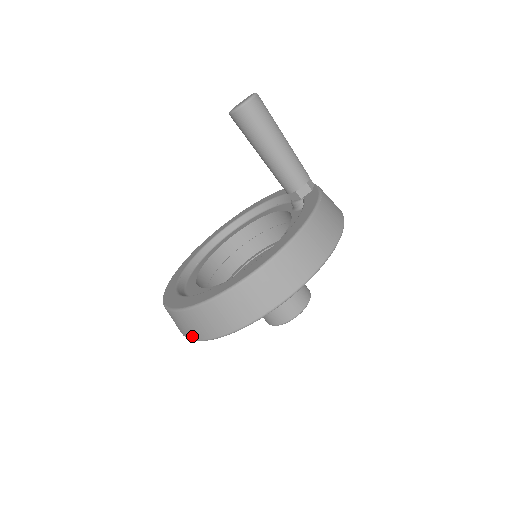
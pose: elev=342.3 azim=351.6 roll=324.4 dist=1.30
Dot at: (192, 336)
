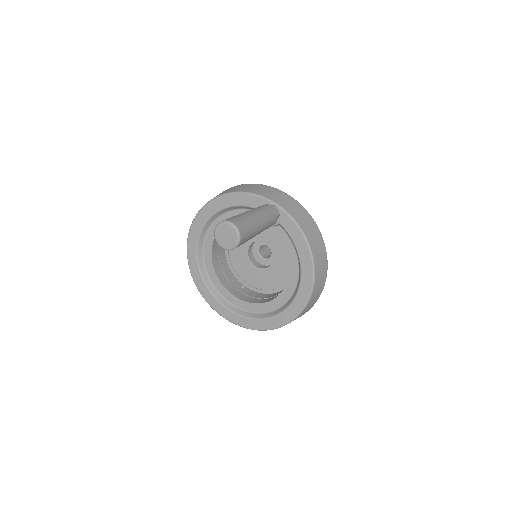
Dot at: occluded
